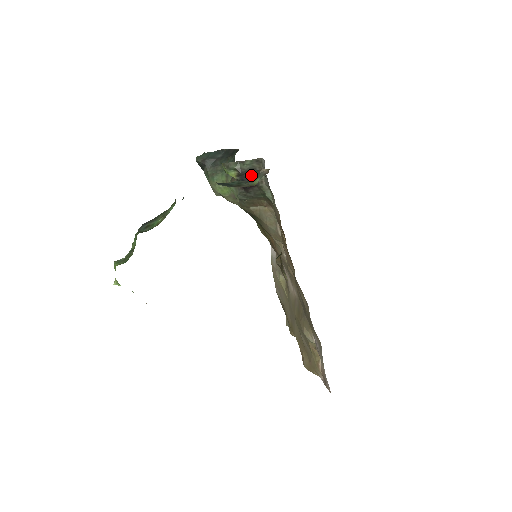
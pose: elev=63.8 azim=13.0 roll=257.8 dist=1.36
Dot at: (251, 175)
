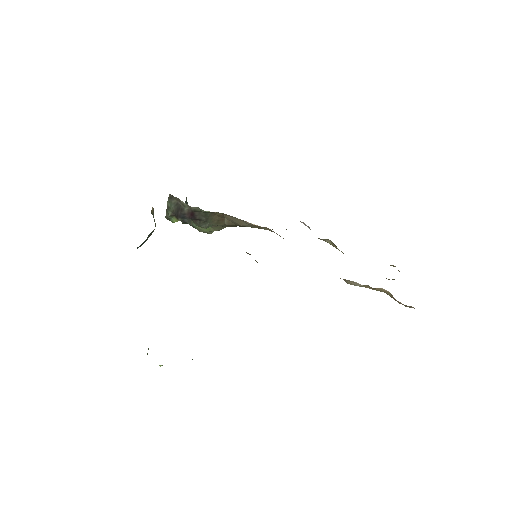
Dot at: (181, 210)
